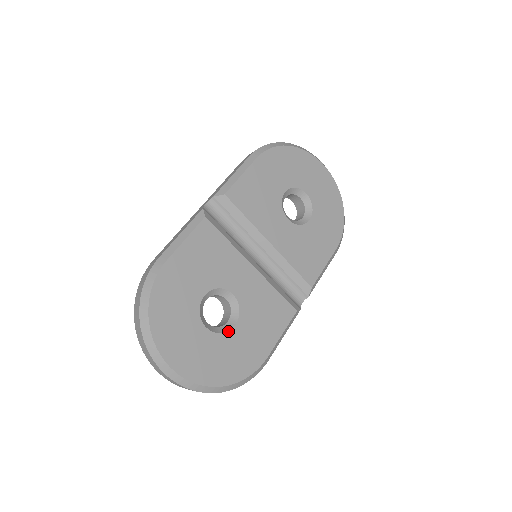
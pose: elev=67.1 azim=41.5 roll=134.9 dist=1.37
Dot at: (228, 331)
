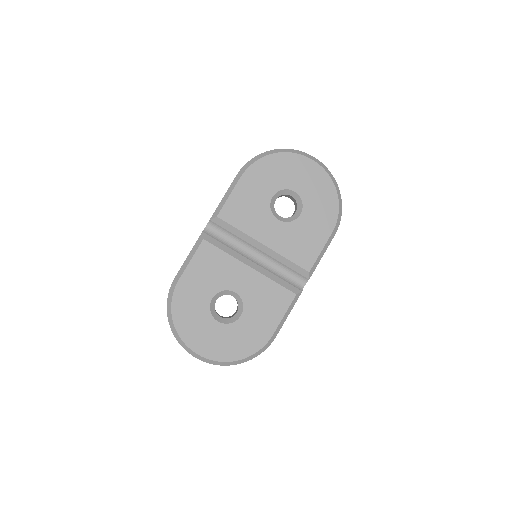
Dot at: (236, 321)
